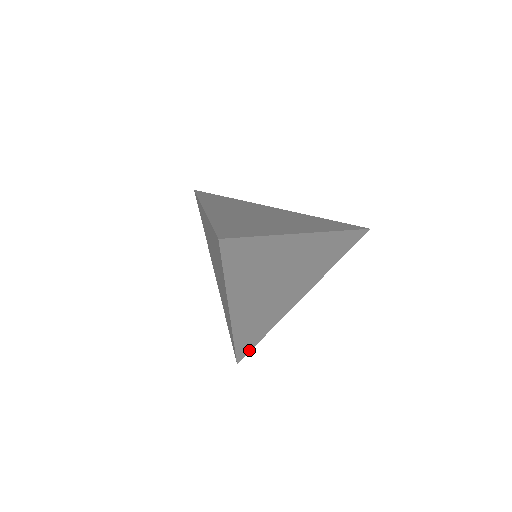
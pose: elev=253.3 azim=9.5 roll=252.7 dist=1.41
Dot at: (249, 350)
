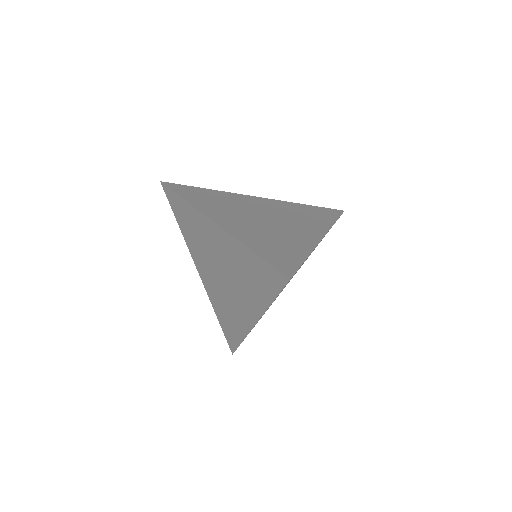
Dot at: occluded
